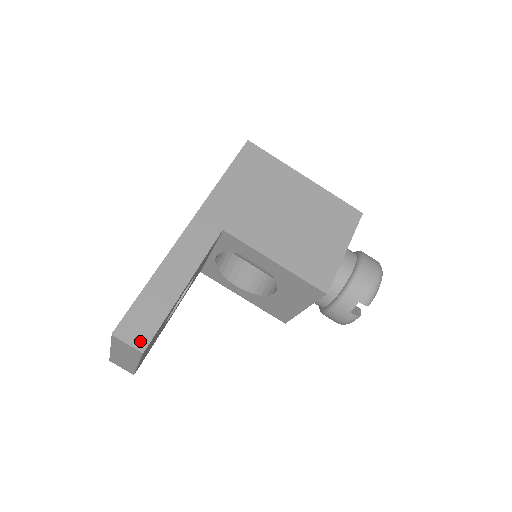
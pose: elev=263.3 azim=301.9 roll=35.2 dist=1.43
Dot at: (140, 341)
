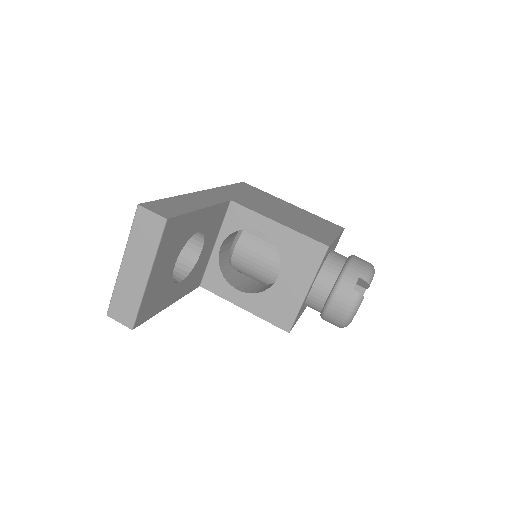
Dot at: (164, 214)
